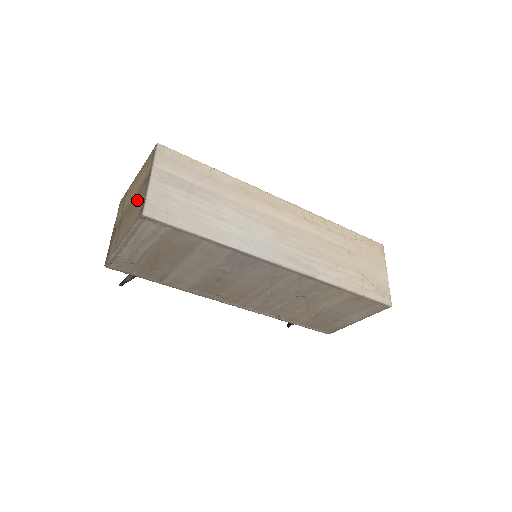
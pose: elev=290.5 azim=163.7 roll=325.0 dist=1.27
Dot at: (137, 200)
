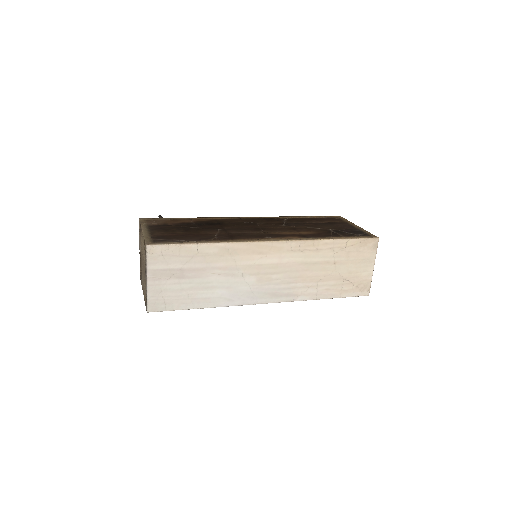
Dot at: (144, 277)
